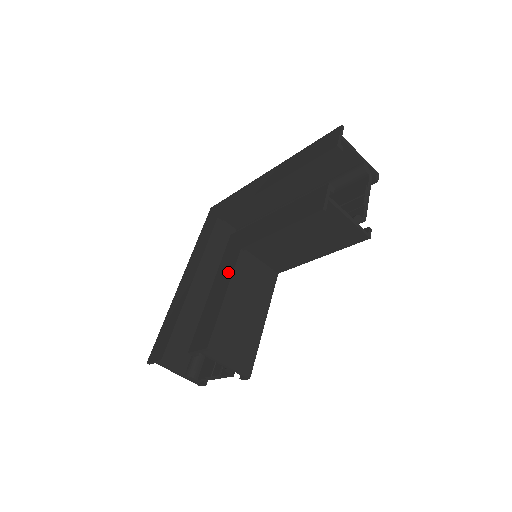
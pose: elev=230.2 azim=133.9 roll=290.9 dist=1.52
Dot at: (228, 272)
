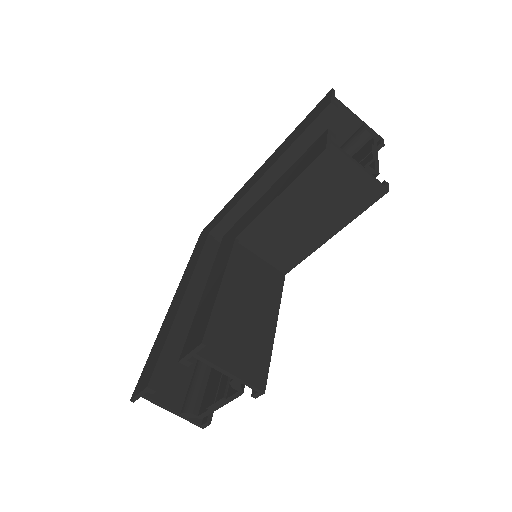
Dot at: (223, 264)
